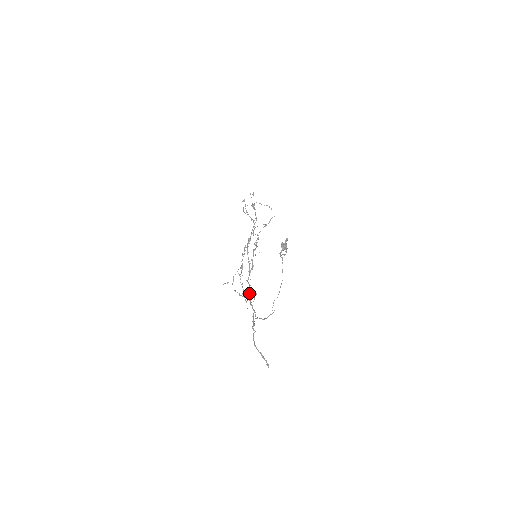
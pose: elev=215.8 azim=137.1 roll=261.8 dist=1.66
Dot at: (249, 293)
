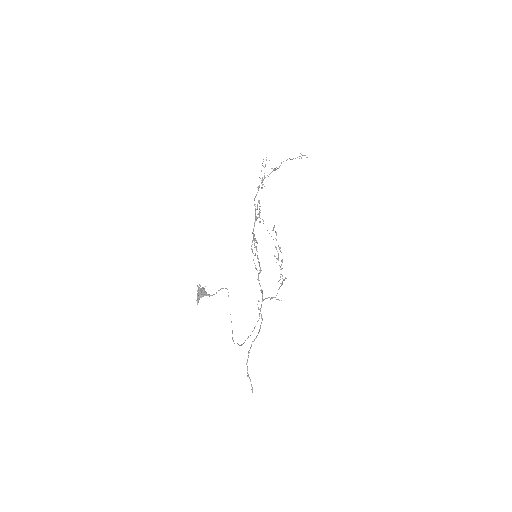
Dot at: (262, 295)
